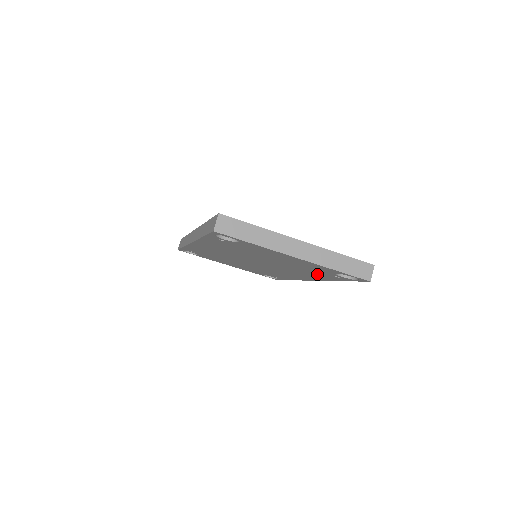
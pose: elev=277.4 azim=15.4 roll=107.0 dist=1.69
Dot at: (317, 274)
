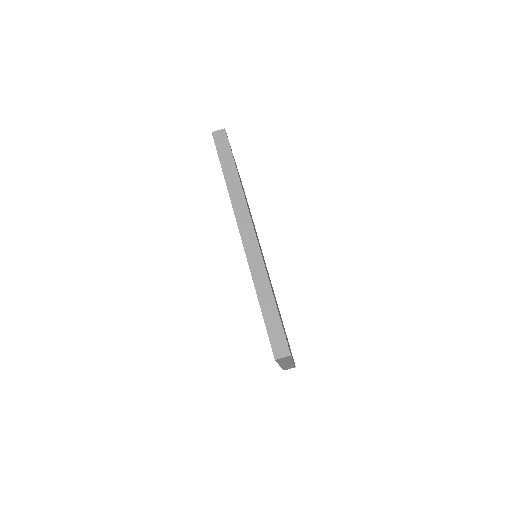
Dot at: occluded
